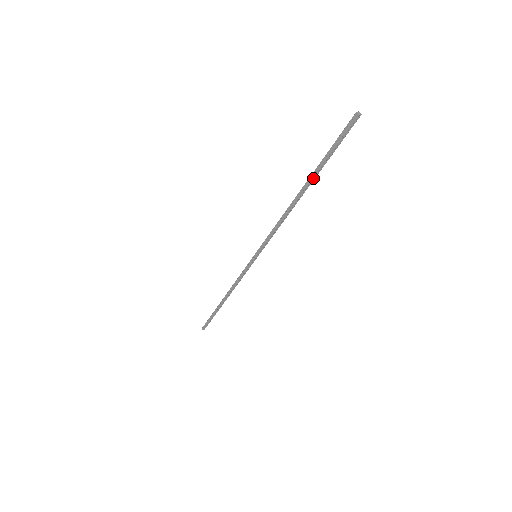
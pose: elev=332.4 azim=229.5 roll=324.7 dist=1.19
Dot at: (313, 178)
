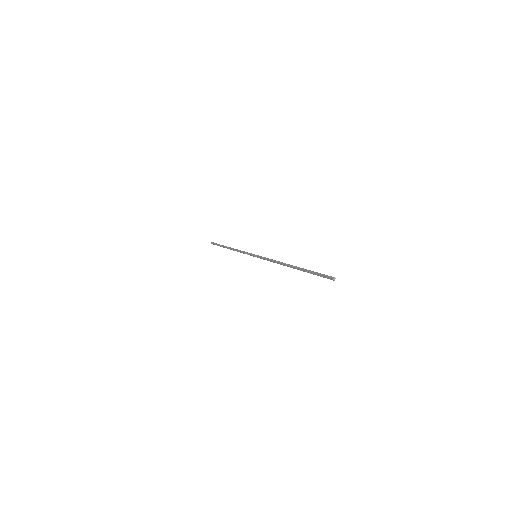
Dot at: occluded
